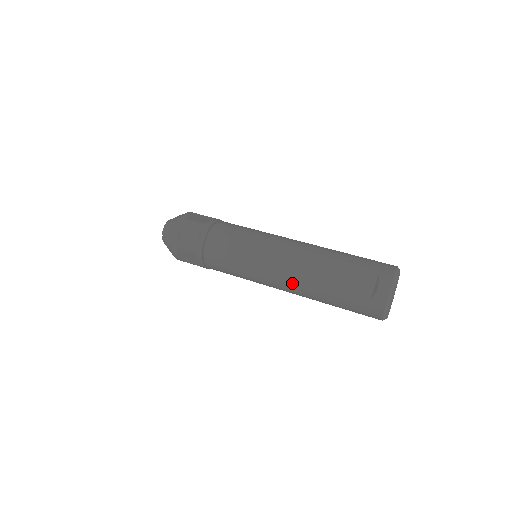
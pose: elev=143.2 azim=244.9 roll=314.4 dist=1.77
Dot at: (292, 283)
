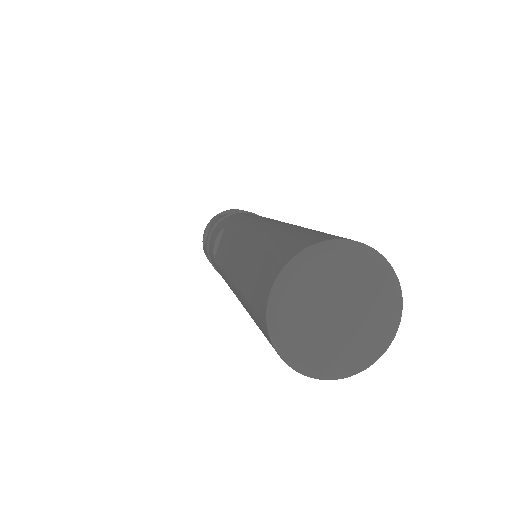
Dot at: (232, 289)
